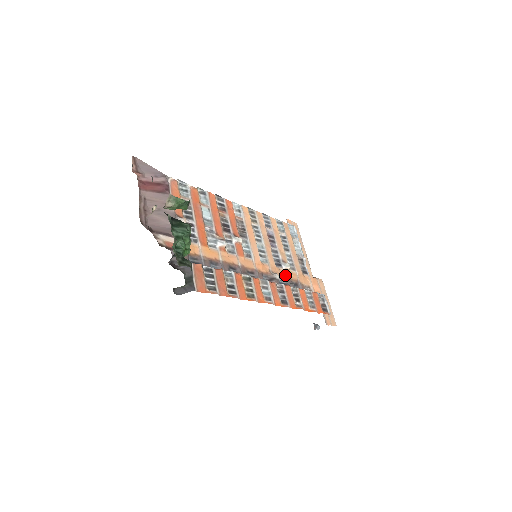
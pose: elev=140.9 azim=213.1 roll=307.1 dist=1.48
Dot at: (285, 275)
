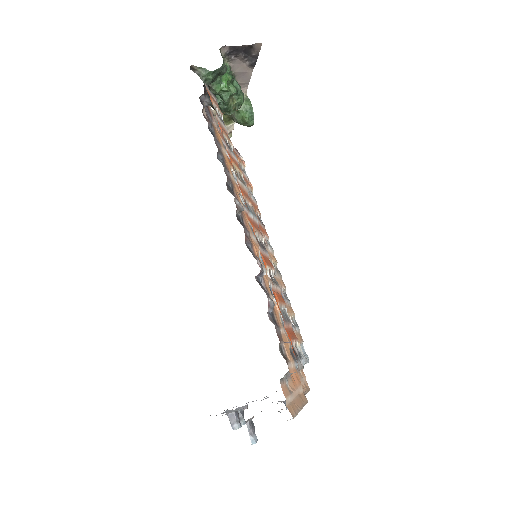
Dot at: (271, 298)
